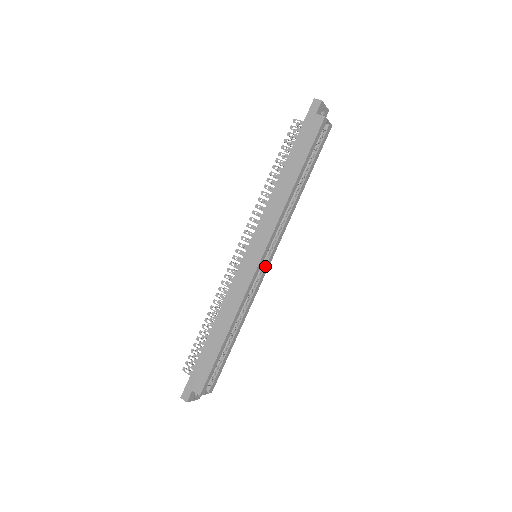
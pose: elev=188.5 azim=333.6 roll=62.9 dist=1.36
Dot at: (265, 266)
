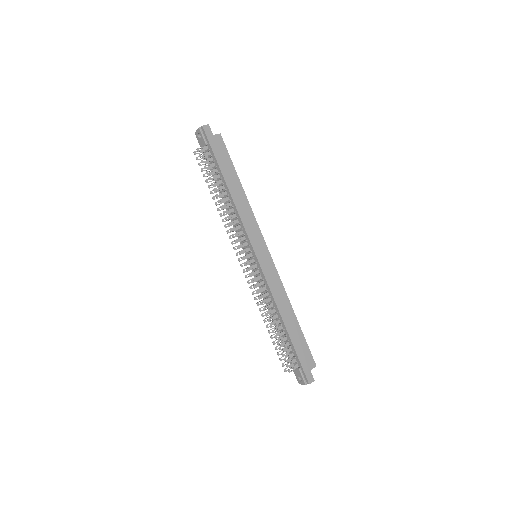
Dot at: occluded
